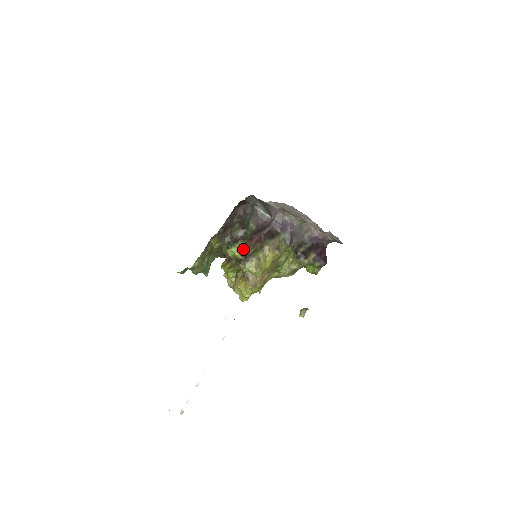
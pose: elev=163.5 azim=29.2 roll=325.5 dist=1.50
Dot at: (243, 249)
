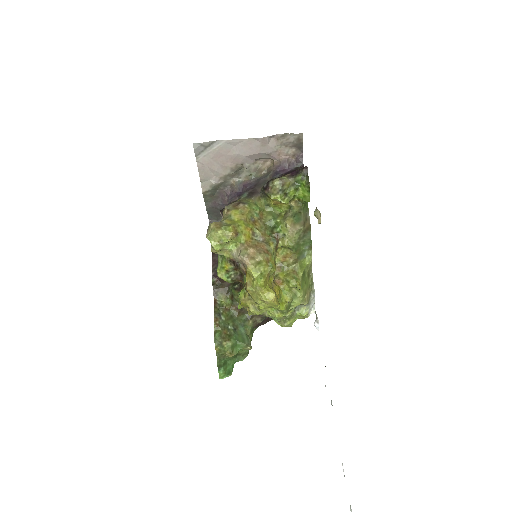
Dot at: occluded
